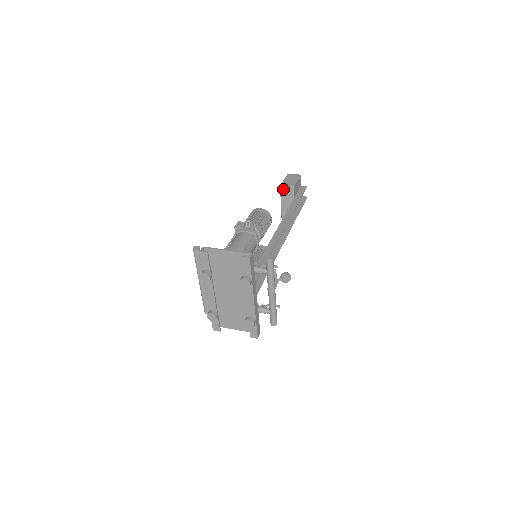
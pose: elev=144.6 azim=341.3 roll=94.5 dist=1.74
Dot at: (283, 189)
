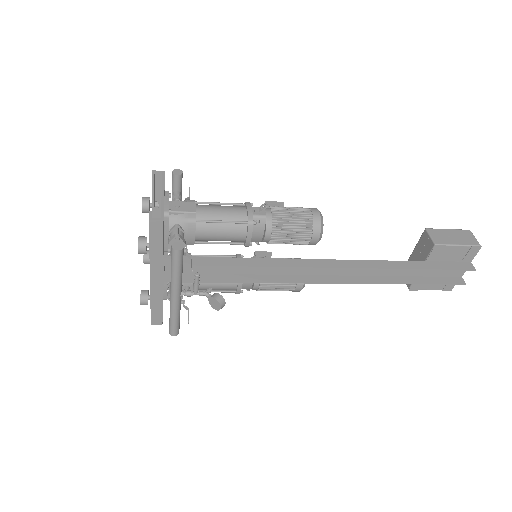
Dot at: (425, 236)
